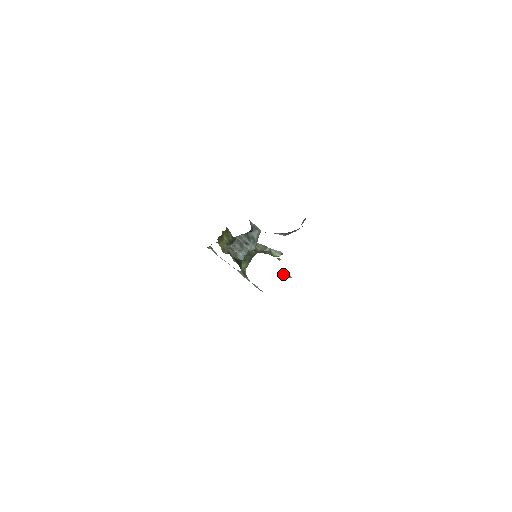
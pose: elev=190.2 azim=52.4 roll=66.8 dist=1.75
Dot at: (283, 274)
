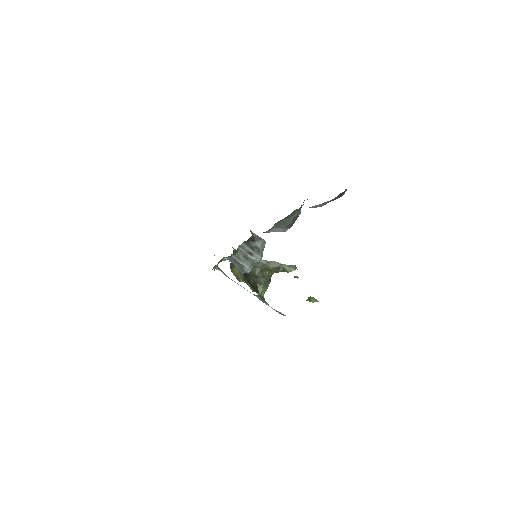
Dot at: (308, 298)
